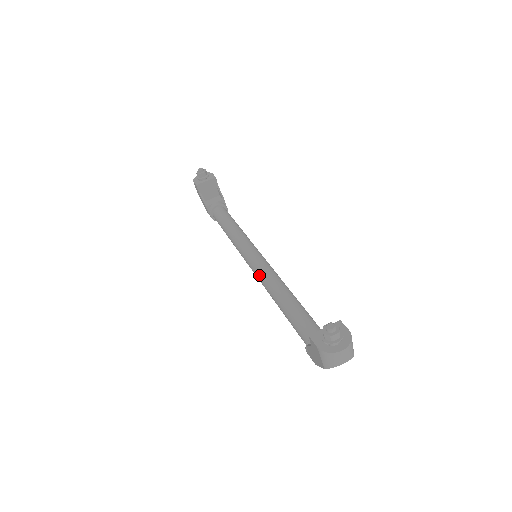
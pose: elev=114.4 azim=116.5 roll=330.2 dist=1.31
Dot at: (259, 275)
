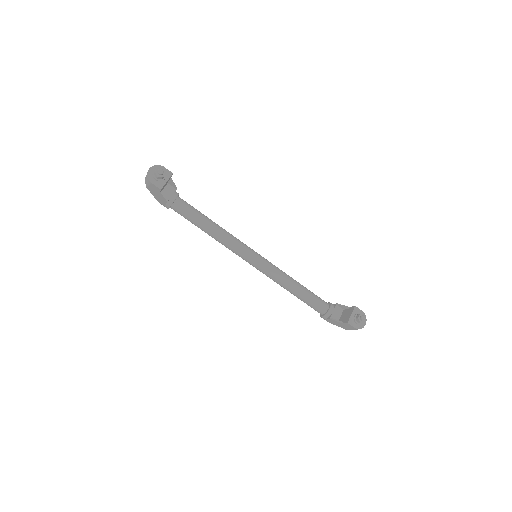
Dot at: (265, 271)
